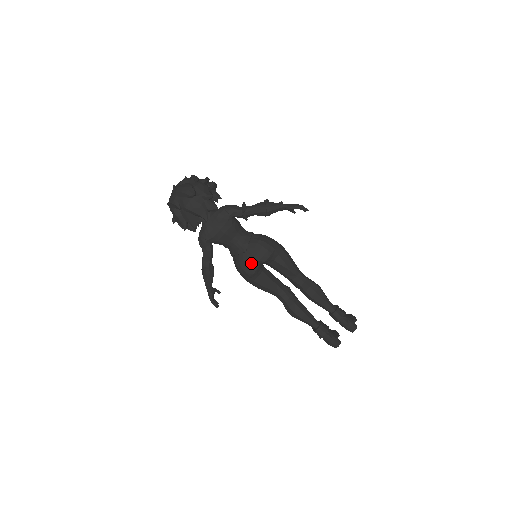
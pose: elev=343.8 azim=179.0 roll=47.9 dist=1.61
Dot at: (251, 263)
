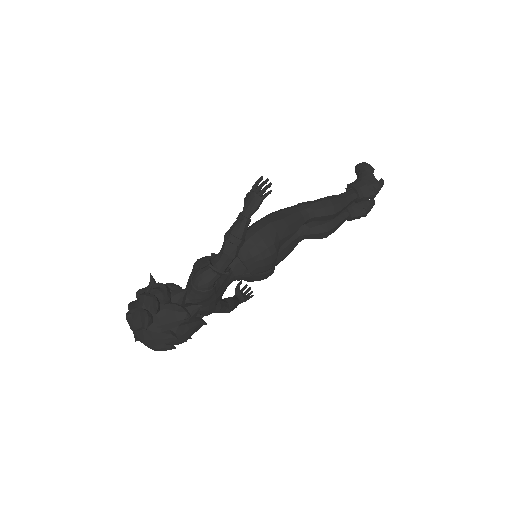
Dot at: (266, 275)
